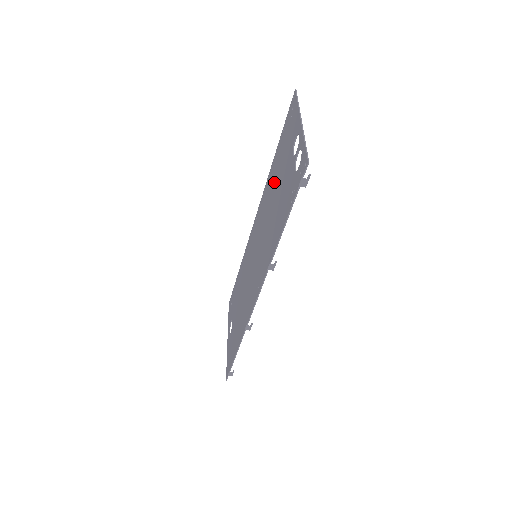
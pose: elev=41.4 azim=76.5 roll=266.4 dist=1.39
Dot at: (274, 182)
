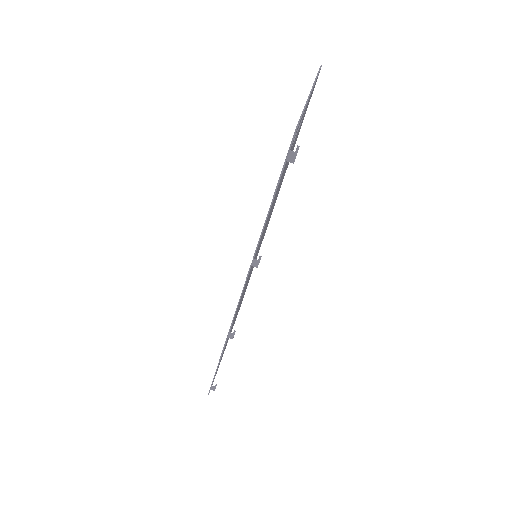
Dot at: occluded
